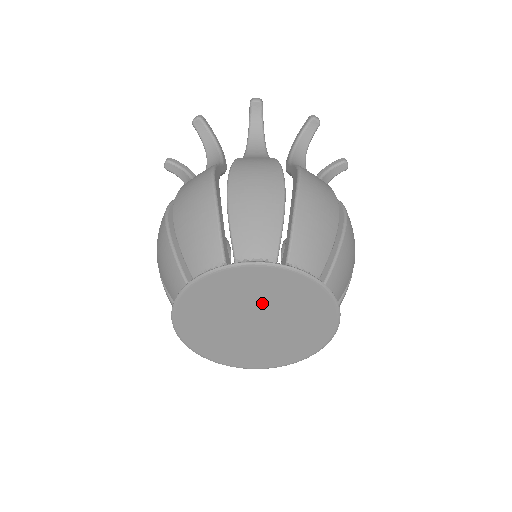
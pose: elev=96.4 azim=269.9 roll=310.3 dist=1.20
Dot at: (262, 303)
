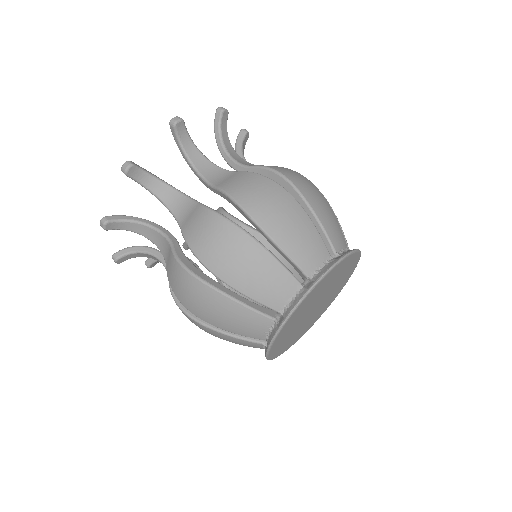
Dot at: (324, 291)
